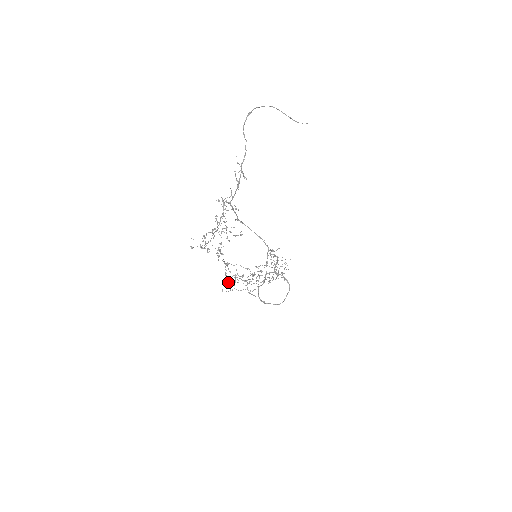
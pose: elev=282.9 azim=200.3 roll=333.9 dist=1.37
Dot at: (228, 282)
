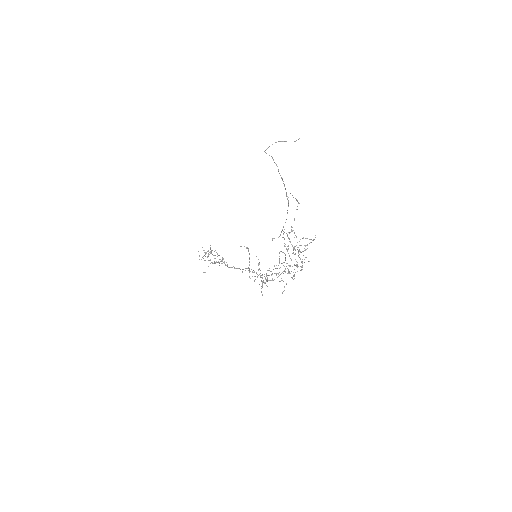
Dot at: occluded
